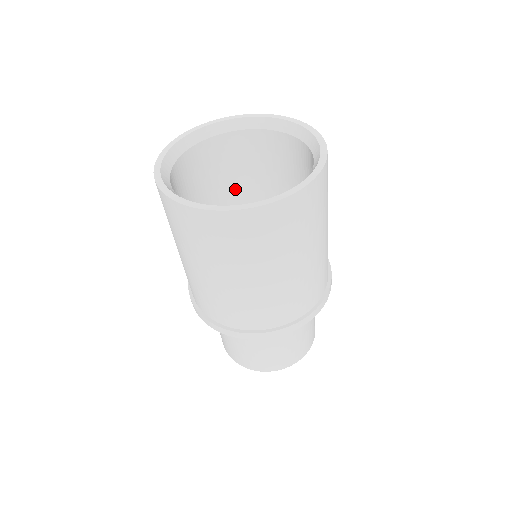
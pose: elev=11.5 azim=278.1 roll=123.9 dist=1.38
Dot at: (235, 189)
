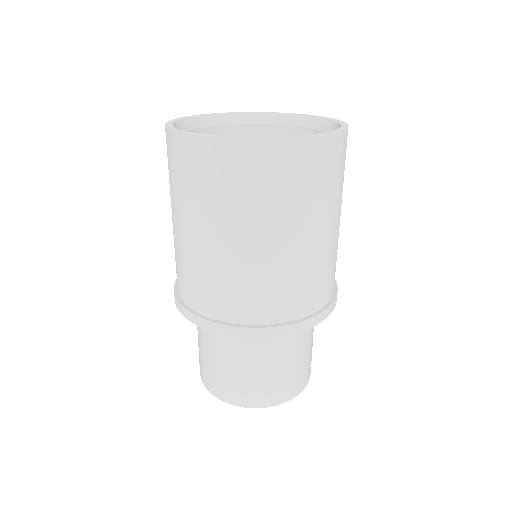
Dot at: occluded
